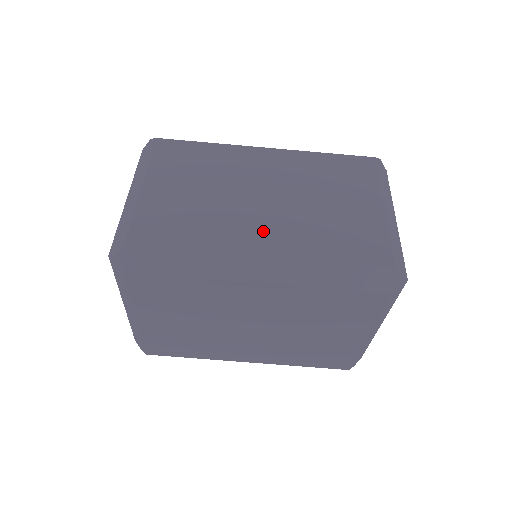
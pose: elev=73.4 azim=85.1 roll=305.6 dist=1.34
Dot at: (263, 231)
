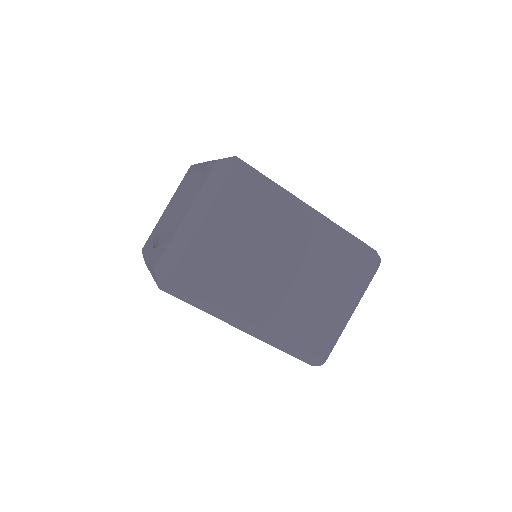
Dot at: (264, 302)
